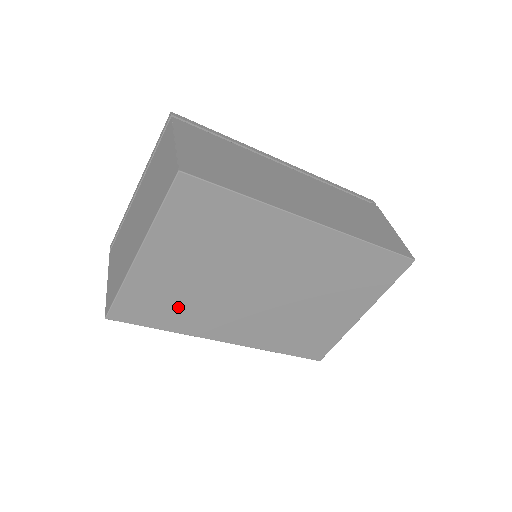
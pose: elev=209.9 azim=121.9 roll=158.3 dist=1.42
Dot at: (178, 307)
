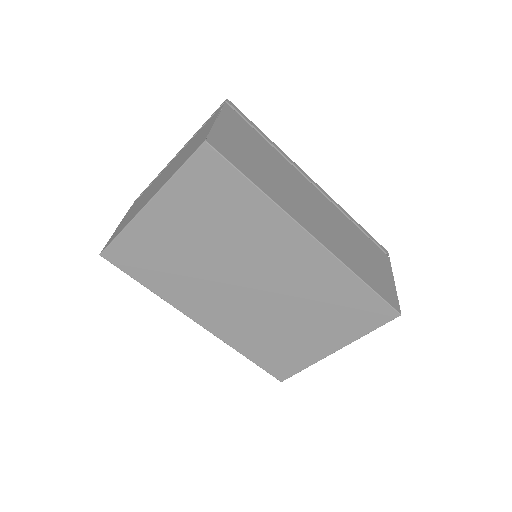
Dot at: (166, 270)
